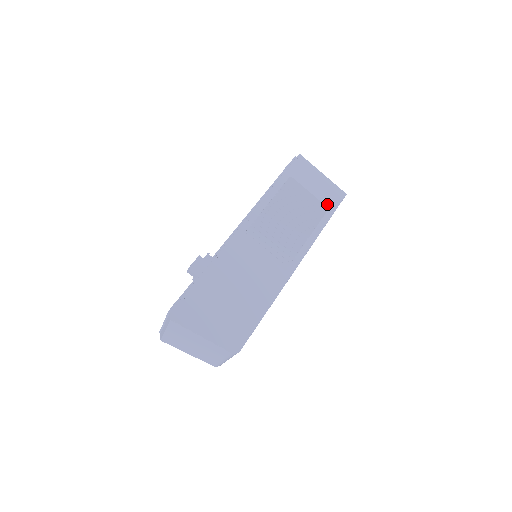
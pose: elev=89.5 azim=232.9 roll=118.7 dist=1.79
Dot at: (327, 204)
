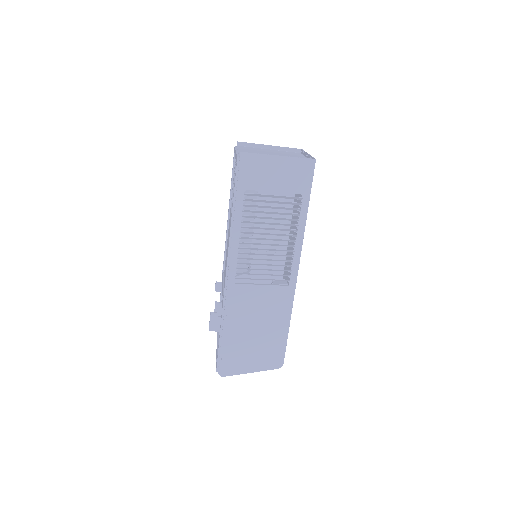
Dot at: (299, 190)
